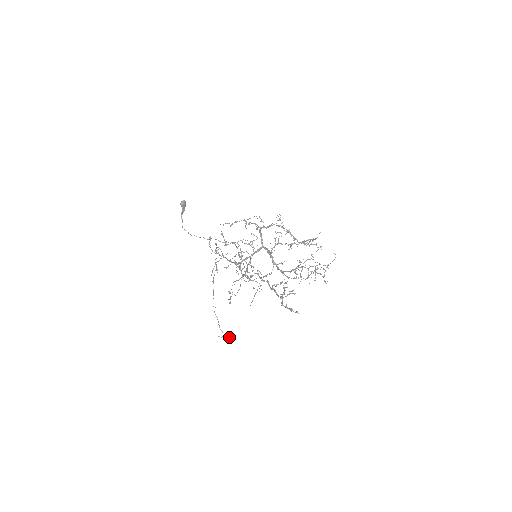
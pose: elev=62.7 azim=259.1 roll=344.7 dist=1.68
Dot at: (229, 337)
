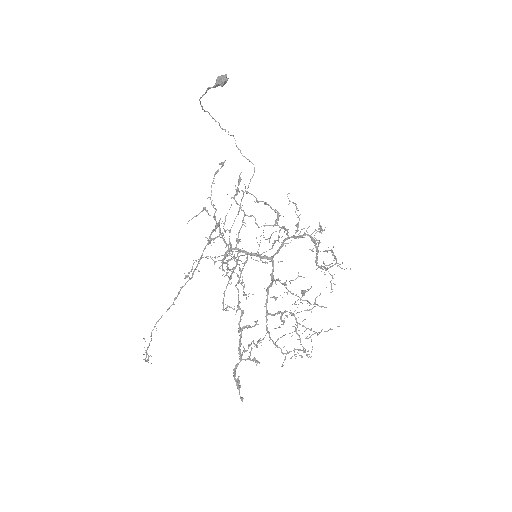
Dot at: (151, 363)
